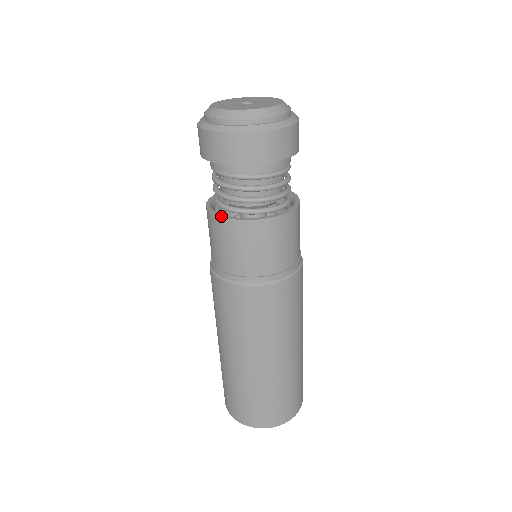
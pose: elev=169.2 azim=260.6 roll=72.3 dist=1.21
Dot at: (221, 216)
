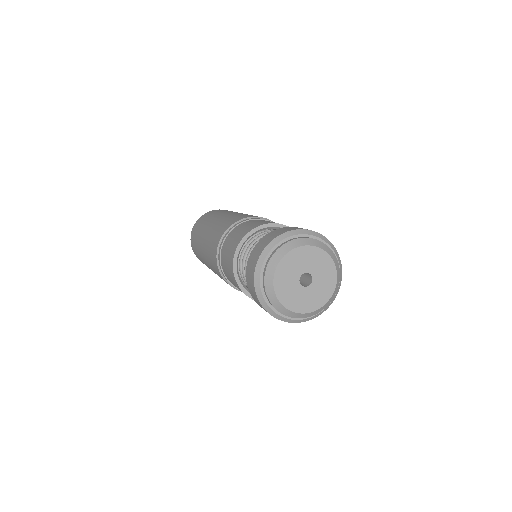
Dot at: occluded
